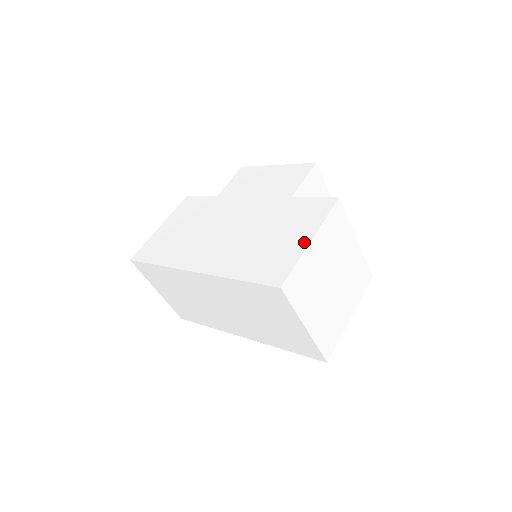
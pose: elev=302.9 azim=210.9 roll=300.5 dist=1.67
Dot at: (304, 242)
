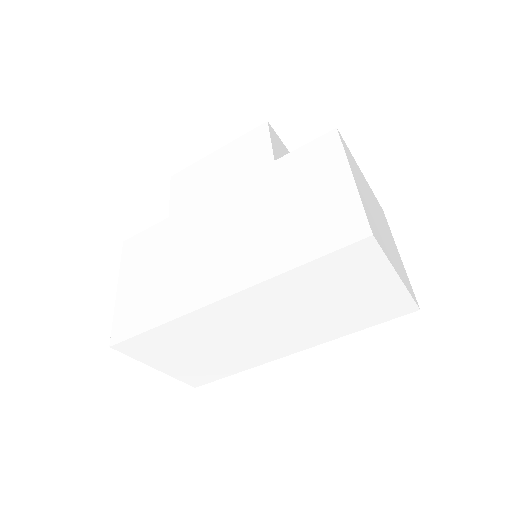
Dot at: (346, 182)
